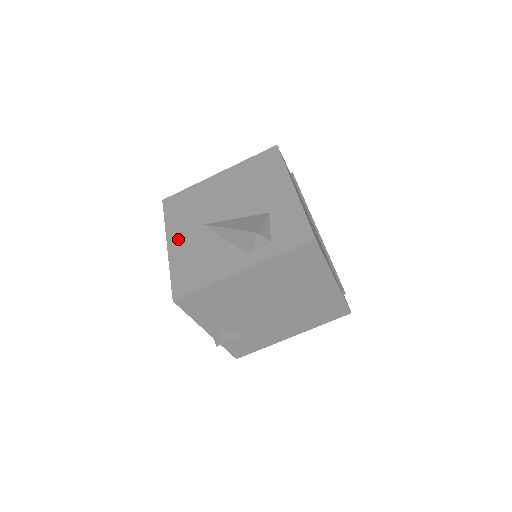
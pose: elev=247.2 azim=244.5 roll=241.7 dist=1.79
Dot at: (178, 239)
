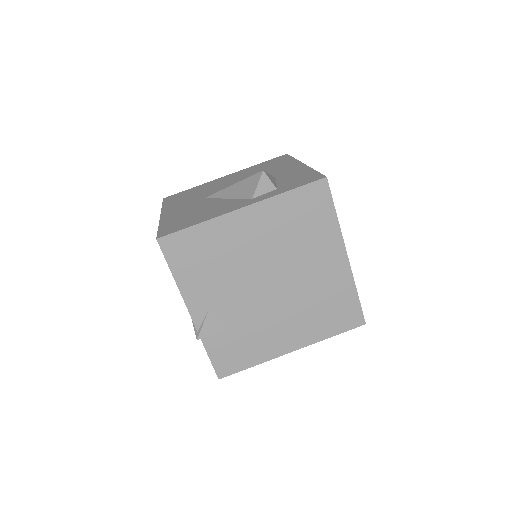
Dot at: (174, 210)
